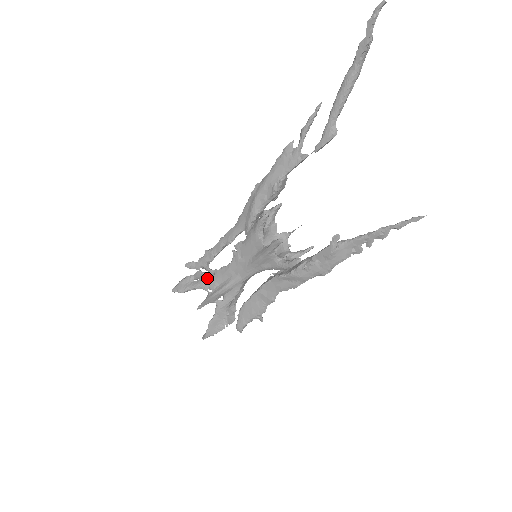
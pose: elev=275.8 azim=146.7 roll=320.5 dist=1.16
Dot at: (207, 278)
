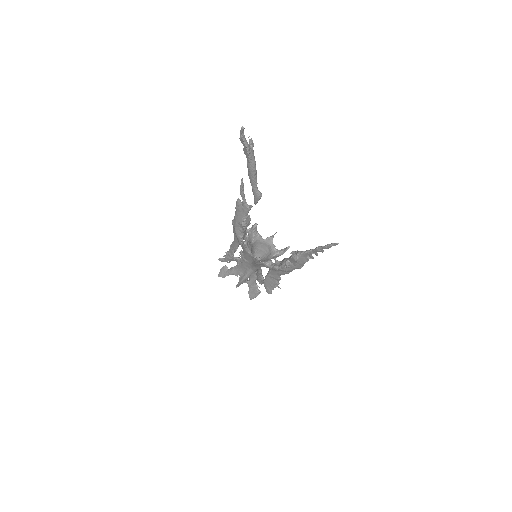
Dot at: (234, 269)
